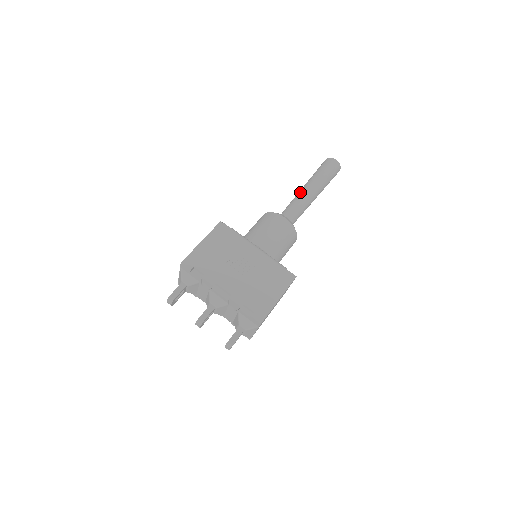
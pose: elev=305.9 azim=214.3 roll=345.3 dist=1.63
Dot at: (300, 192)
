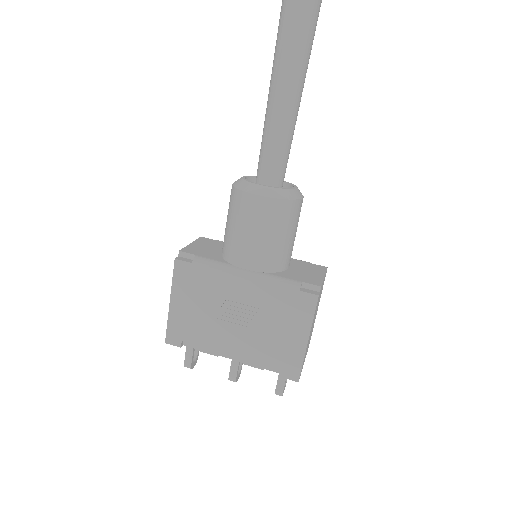
Dot at: (268, 100)
